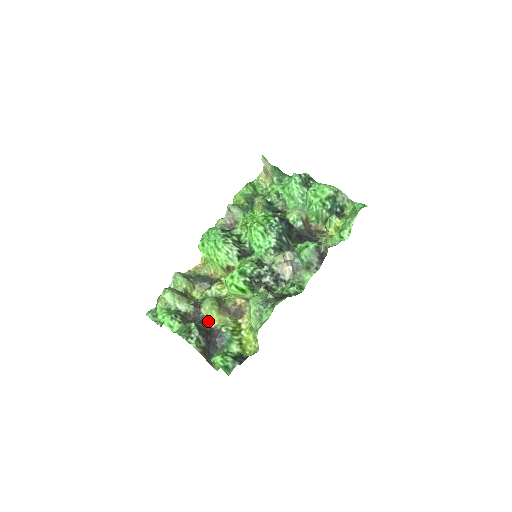
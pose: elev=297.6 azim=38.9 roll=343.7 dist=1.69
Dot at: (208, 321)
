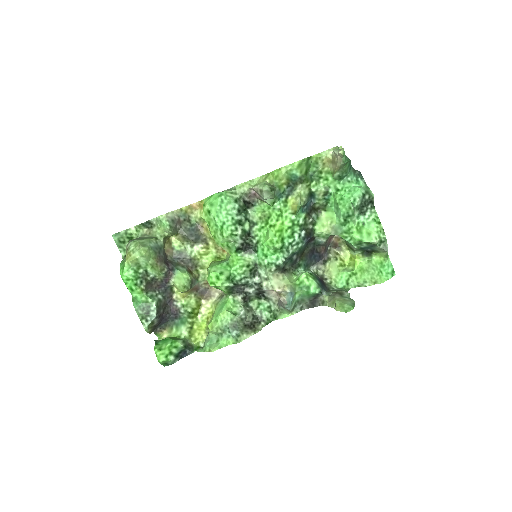
Dot at: (172, 290)
